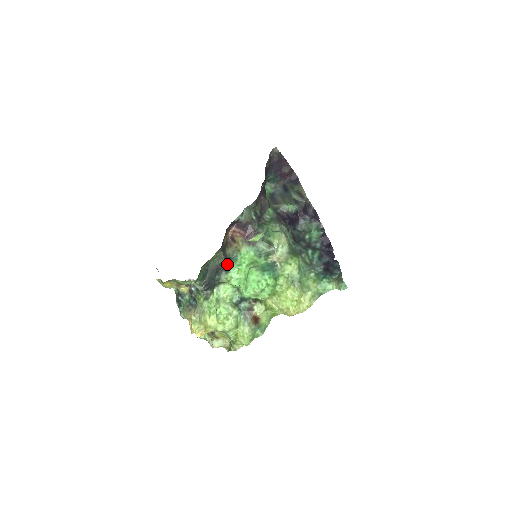
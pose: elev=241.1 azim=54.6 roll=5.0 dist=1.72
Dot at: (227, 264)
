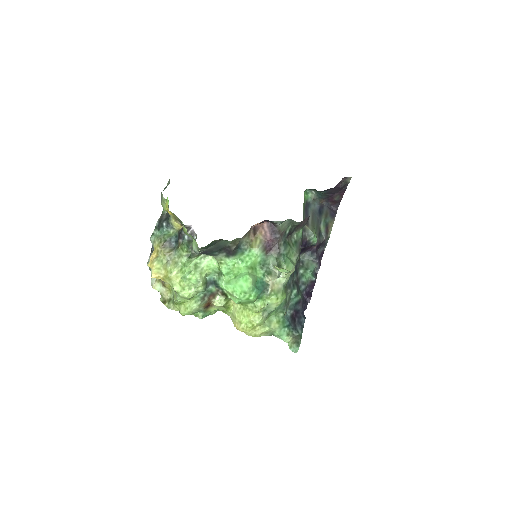
Dot at: (234, 251)
